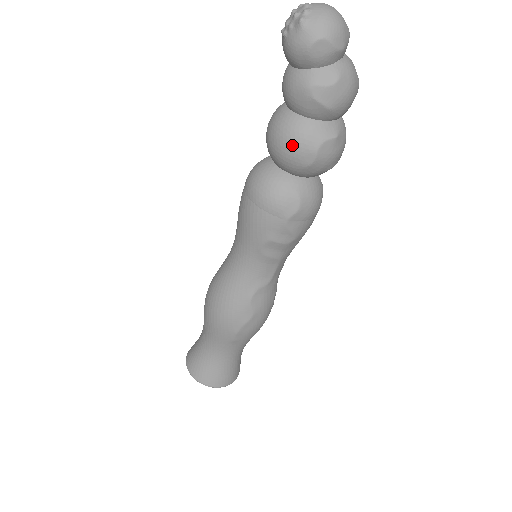
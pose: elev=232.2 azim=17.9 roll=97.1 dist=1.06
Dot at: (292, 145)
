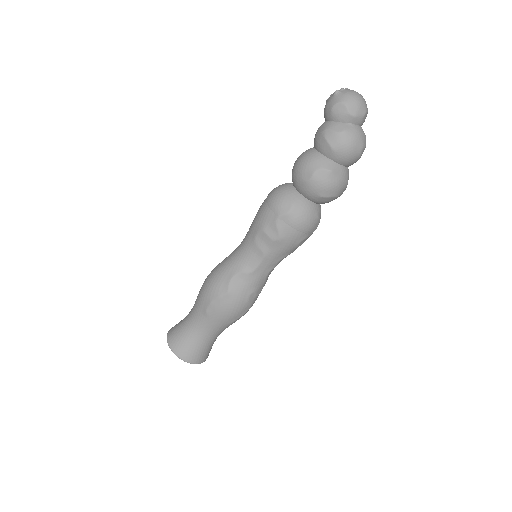
Dot at: (302, 164)
